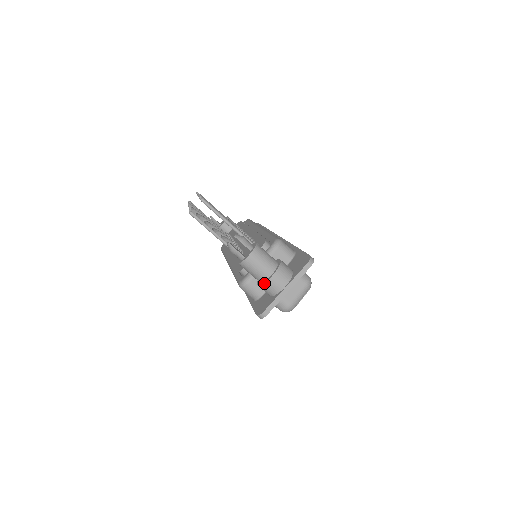
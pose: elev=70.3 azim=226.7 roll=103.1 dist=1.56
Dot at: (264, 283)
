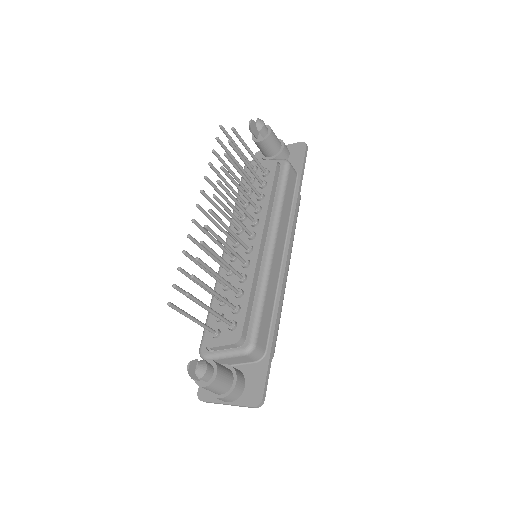
Dot at: occluded
